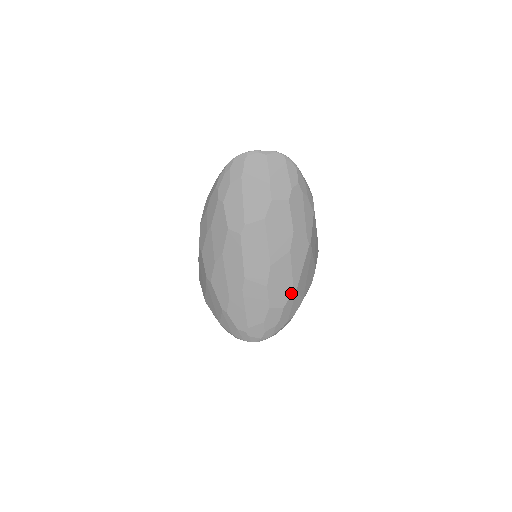
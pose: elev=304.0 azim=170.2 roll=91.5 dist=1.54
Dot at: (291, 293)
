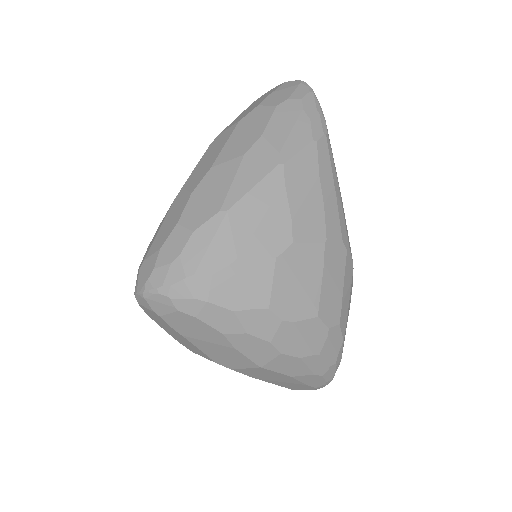
Dot at: (215, 213)
